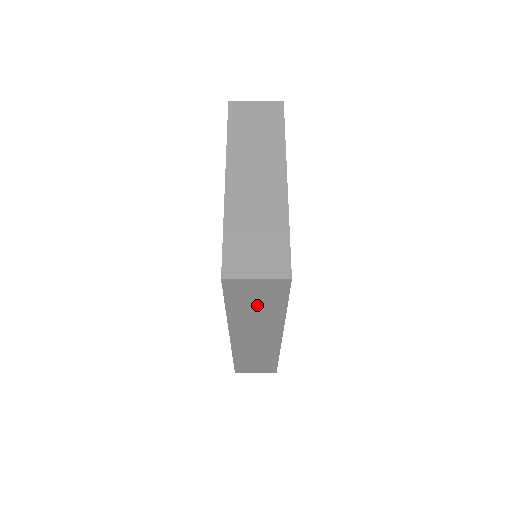
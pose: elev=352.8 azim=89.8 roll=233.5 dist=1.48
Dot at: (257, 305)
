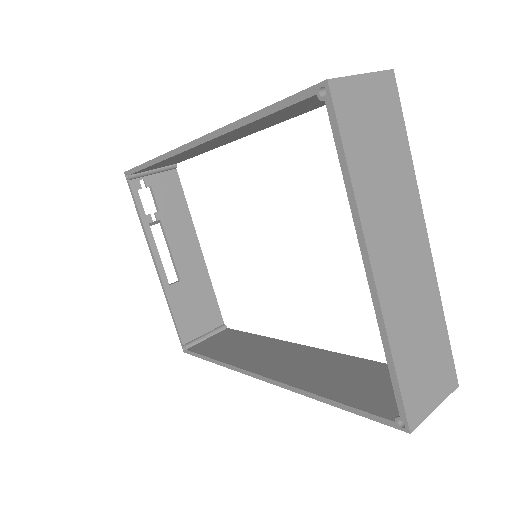
Dot at: occluded
